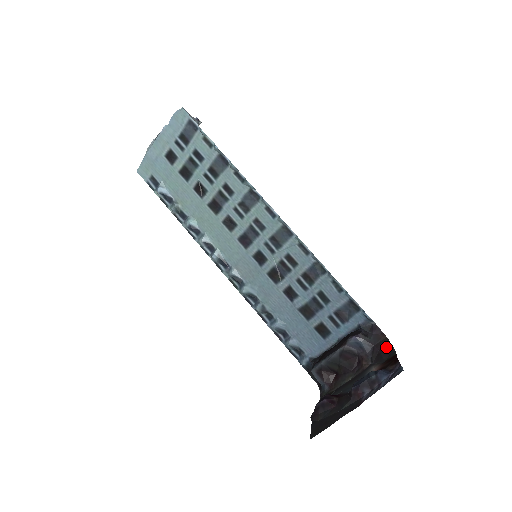
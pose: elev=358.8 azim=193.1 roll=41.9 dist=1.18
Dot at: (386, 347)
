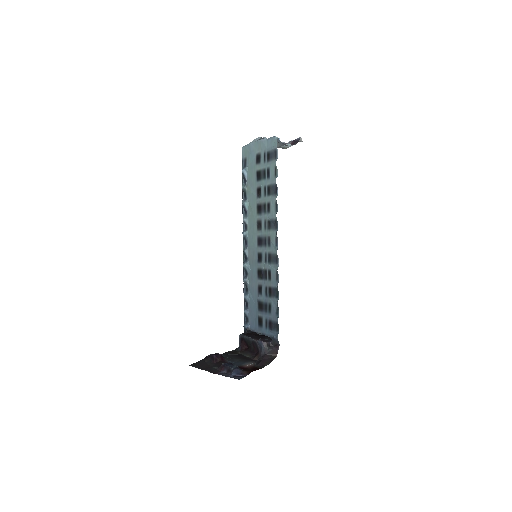
Dot at: (267, 361)
